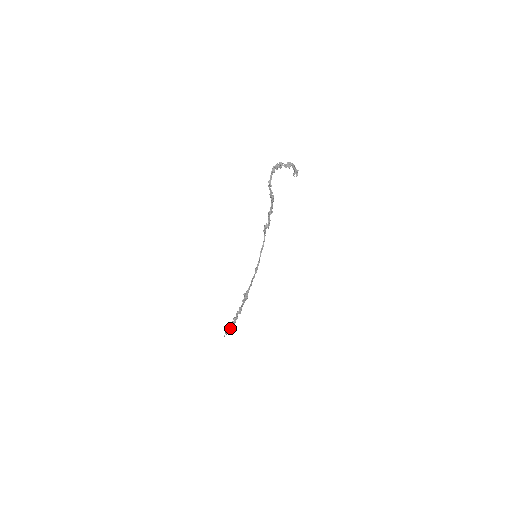
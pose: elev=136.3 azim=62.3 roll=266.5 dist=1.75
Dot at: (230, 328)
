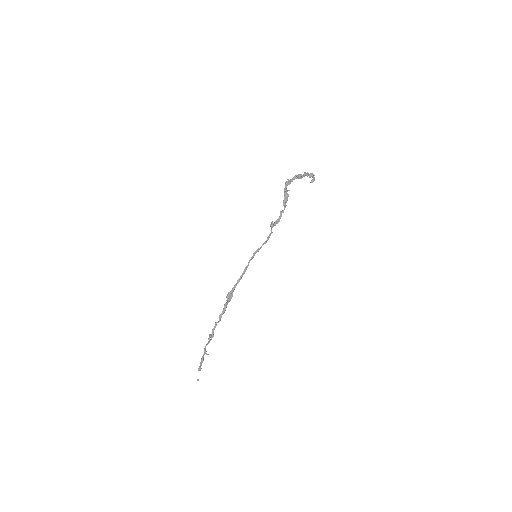
Dot at: (204, 354)
